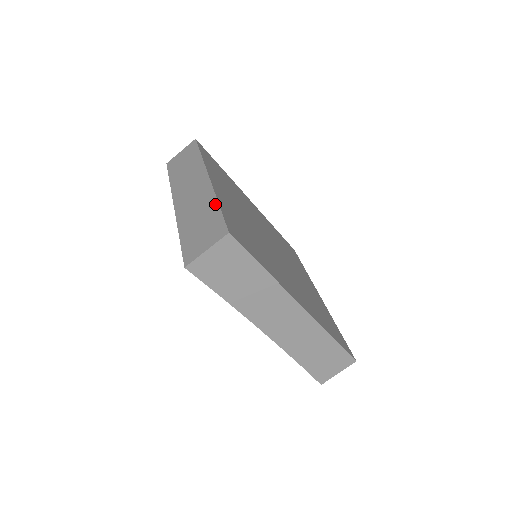
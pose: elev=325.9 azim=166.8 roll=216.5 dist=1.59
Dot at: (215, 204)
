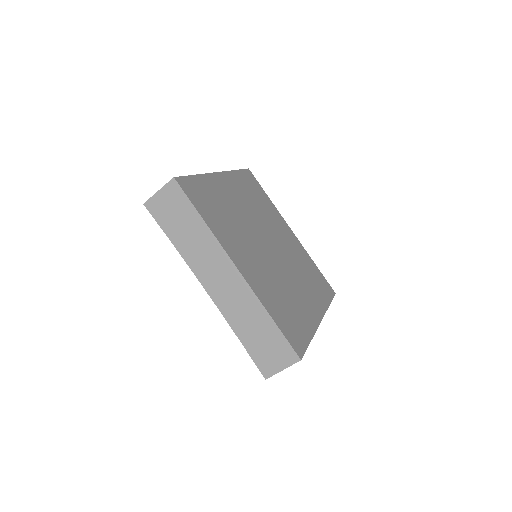
Dot at: occluded
